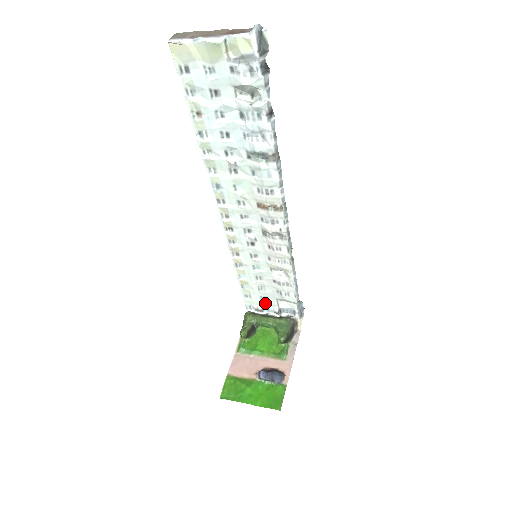
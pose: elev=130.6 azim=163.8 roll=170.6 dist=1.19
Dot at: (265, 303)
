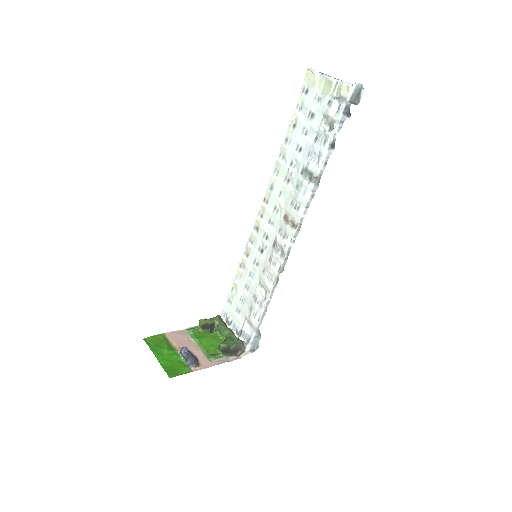
Dot at: (236, 317)
